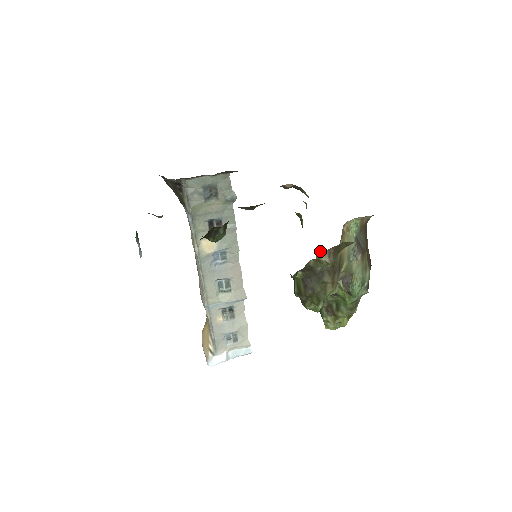
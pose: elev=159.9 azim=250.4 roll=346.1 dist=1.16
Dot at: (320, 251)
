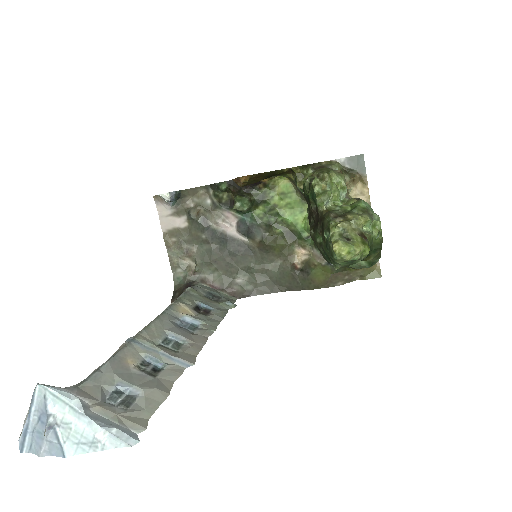
Dot at: occluded
